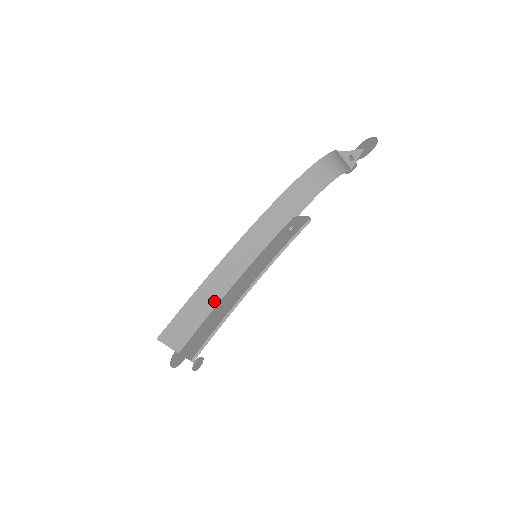
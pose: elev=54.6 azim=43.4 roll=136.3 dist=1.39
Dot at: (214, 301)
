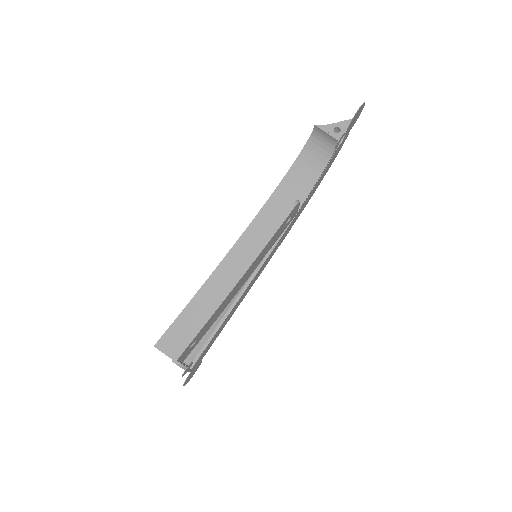
Dot at: occluded
